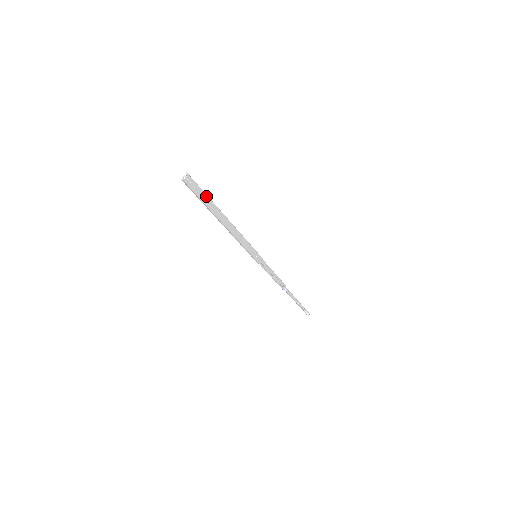
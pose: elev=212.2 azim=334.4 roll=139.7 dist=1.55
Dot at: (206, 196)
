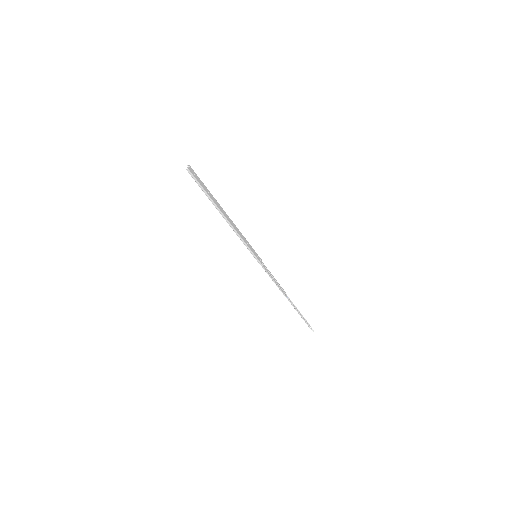
Dot at: (206, 188)
